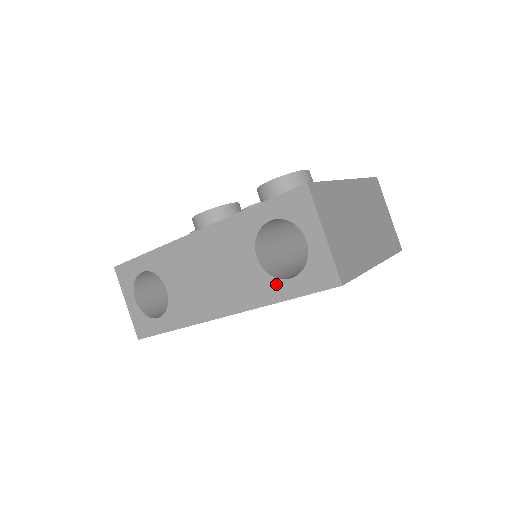
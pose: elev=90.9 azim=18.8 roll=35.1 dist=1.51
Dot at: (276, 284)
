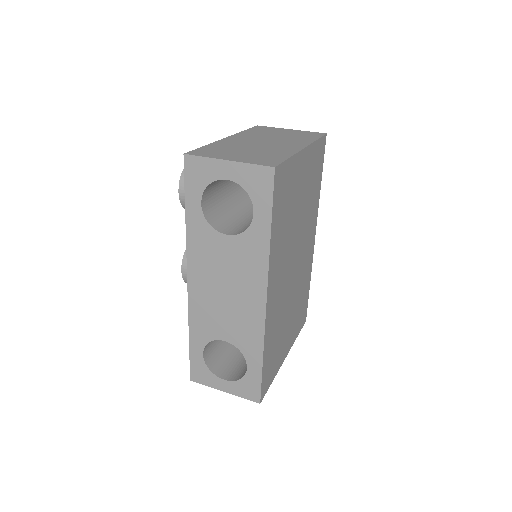
Dot at: (254, 230)
